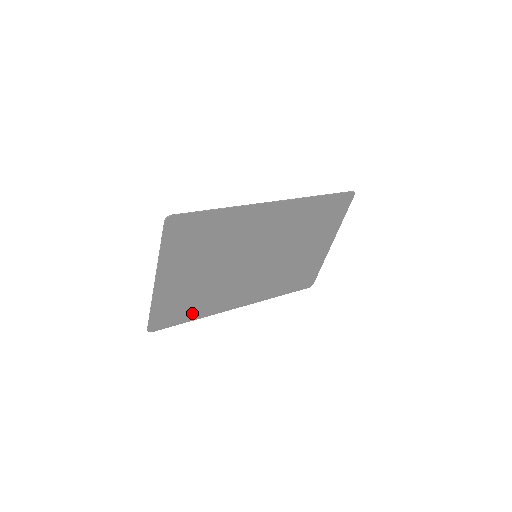
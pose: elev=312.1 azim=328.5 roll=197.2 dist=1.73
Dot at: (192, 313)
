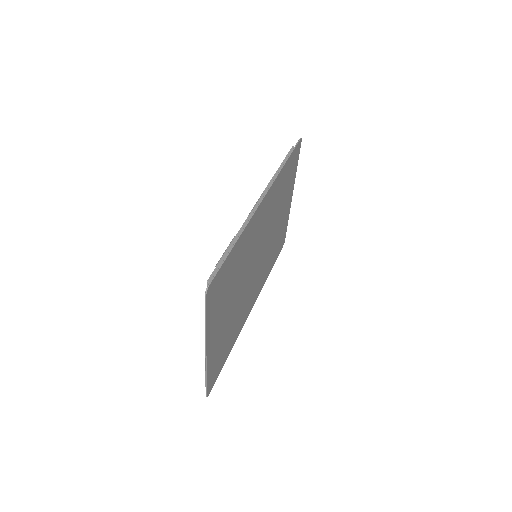
Dot at: (228, 348)
